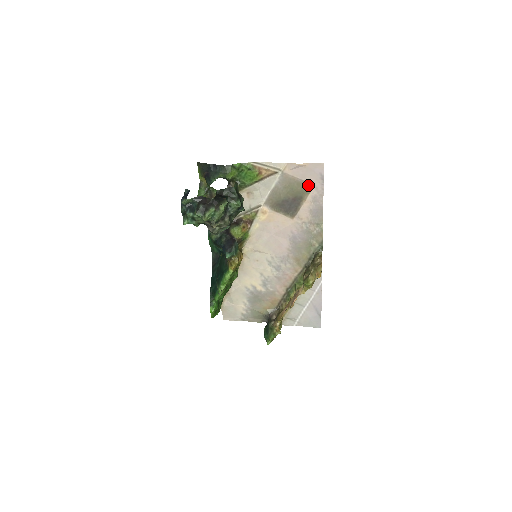
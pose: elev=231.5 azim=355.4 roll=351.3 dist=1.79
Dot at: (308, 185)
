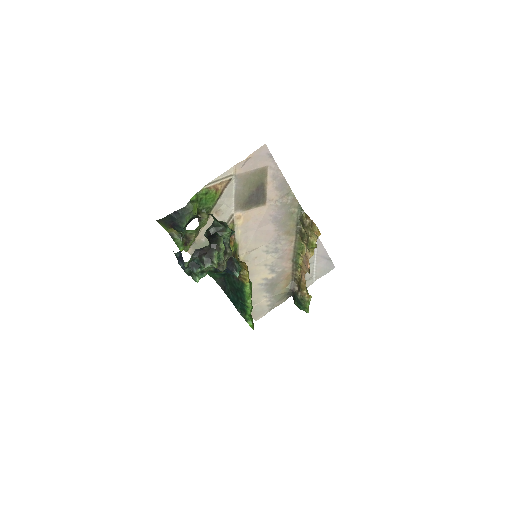
Dot at: (262, 170)
